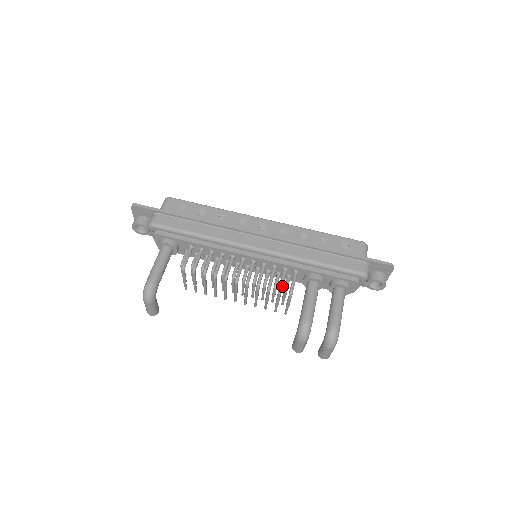
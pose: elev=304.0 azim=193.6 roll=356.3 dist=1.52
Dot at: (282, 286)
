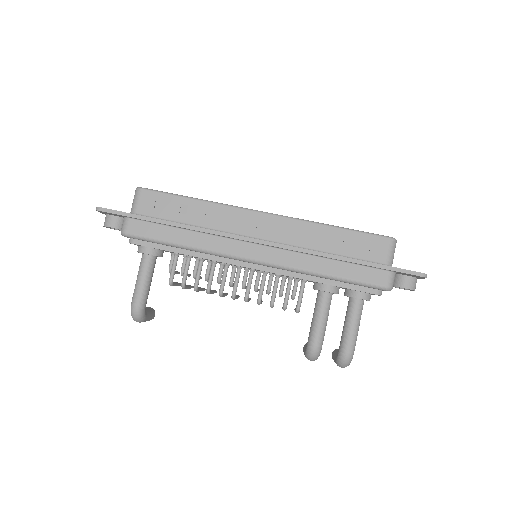
Dot at: (287, 302)
